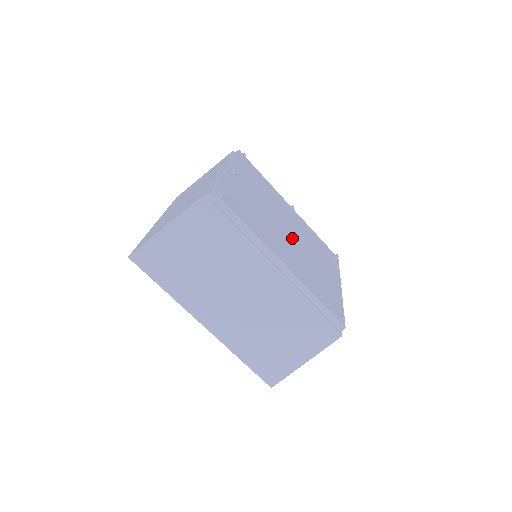
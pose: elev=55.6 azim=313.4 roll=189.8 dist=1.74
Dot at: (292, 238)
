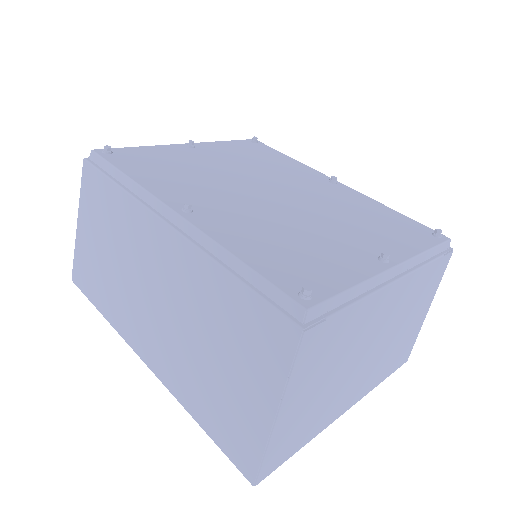
Dot at: (274, 200)
